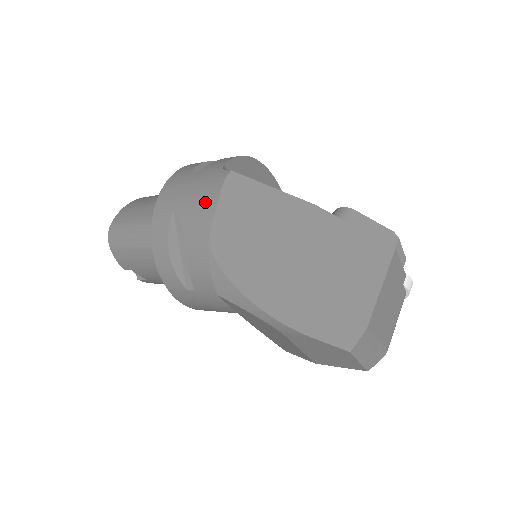
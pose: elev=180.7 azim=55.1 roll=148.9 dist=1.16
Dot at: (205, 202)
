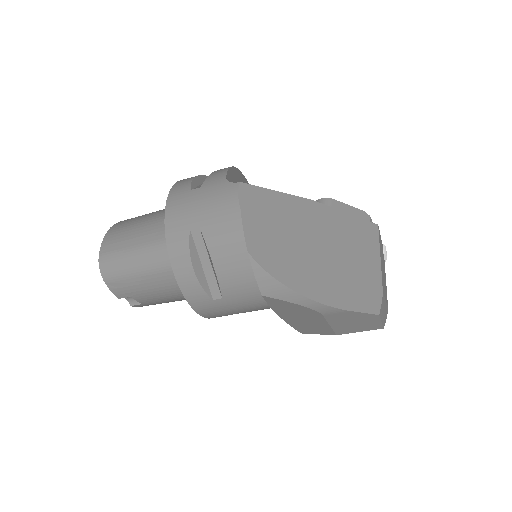
Dot at: (225, 215)
